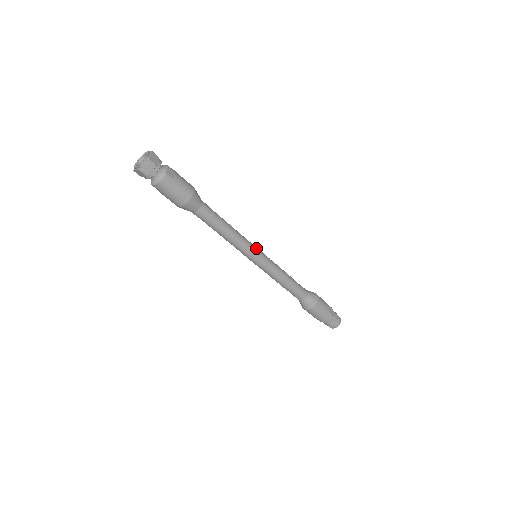
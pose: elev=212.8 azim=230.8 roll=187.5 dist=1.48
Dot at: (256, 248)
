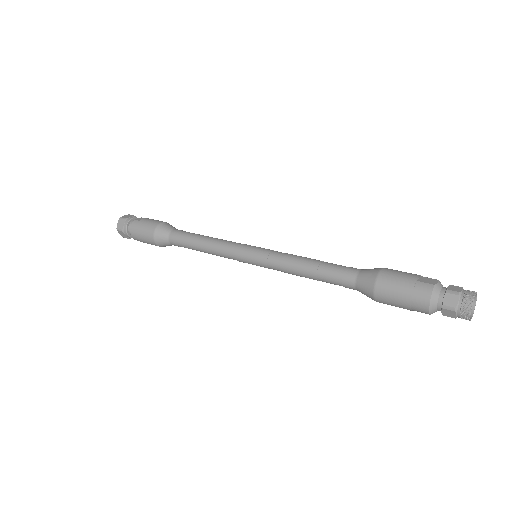
Dot at: (248, 245)
